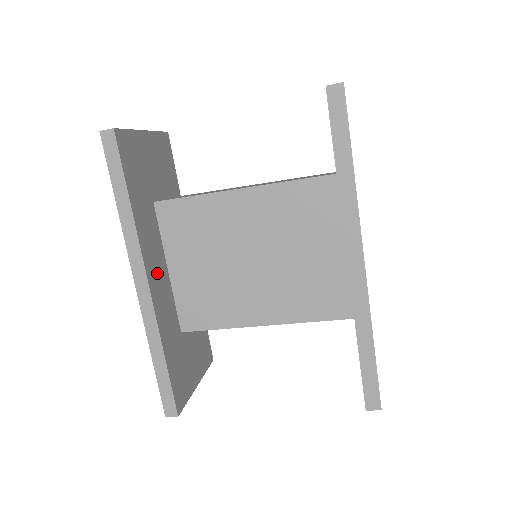
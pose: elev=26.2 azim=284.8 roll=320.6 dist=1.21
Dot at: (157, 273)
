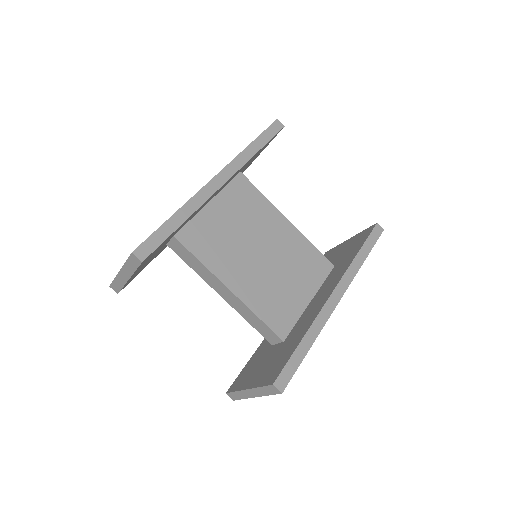
Dot at: occluded
